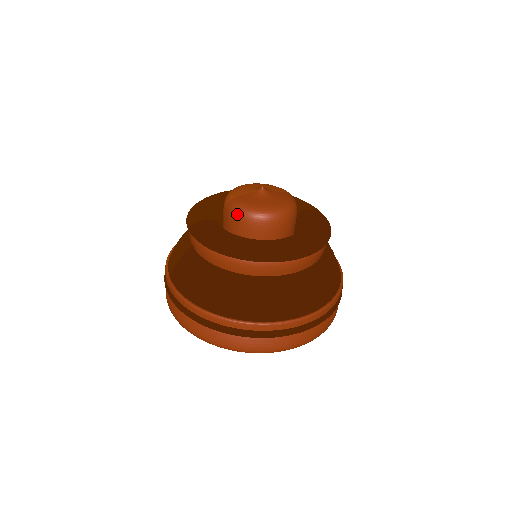
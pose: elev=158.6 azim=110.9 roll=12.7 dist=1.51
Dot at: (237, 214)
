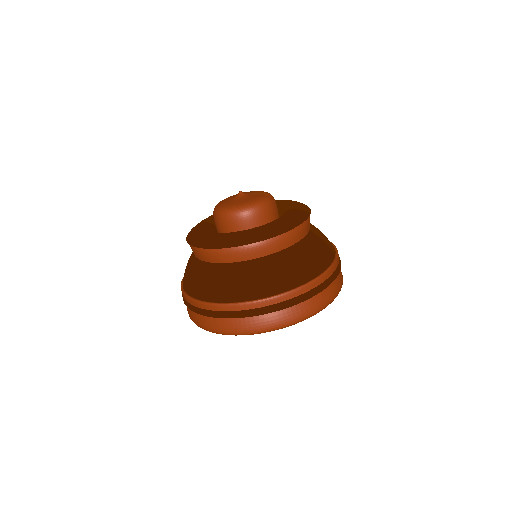
Dot at: (214, 214)
